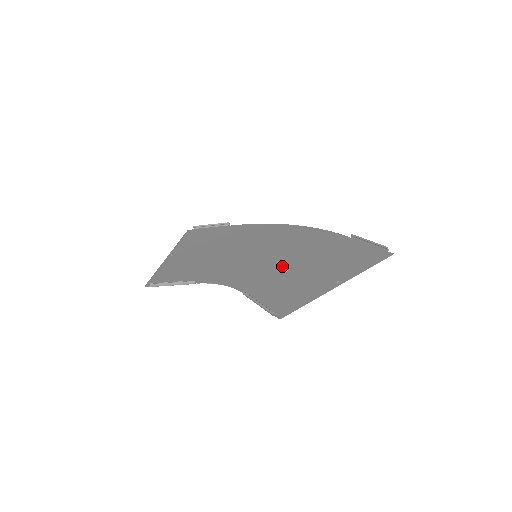
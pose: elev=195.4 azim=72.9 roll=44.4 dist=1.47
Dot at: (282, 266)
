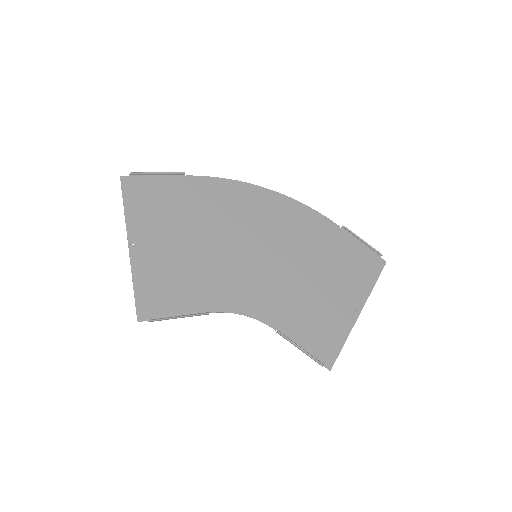
Dot at: (295, 279)
